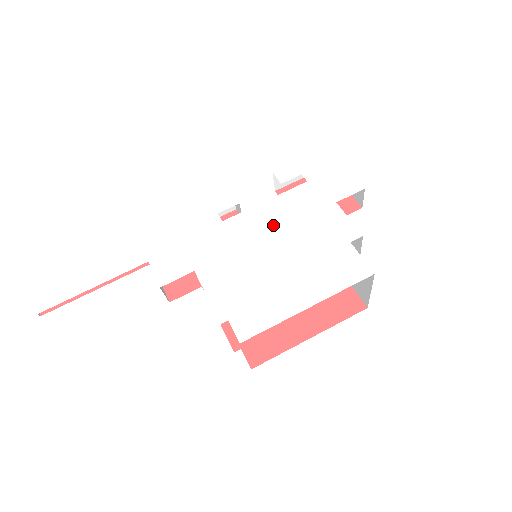
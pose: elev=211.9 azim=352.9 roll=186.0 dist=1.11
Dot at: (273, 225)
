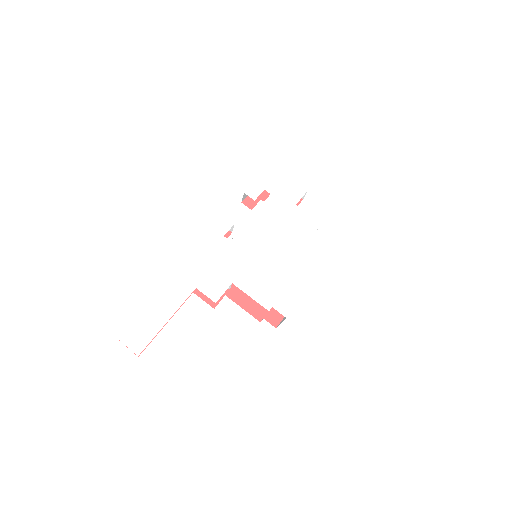
Dot at: (265, 233)
